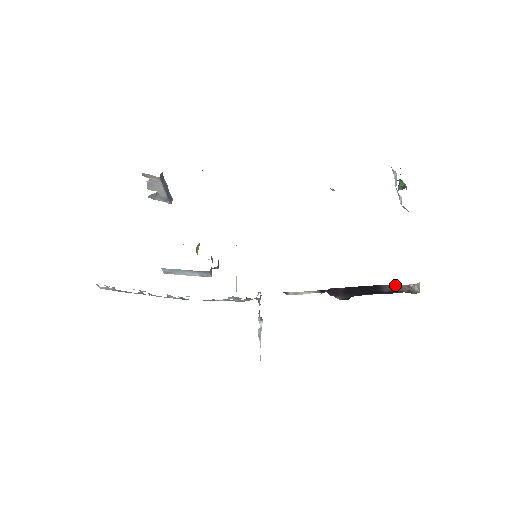
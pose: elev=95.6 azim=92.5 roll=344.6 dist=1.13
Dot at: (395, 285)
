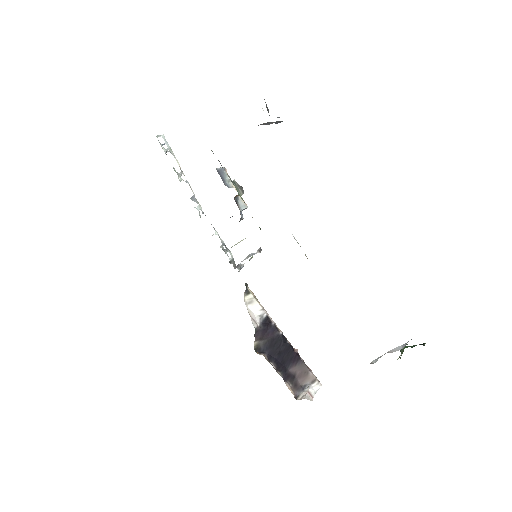
Dot at: (308, 371)
